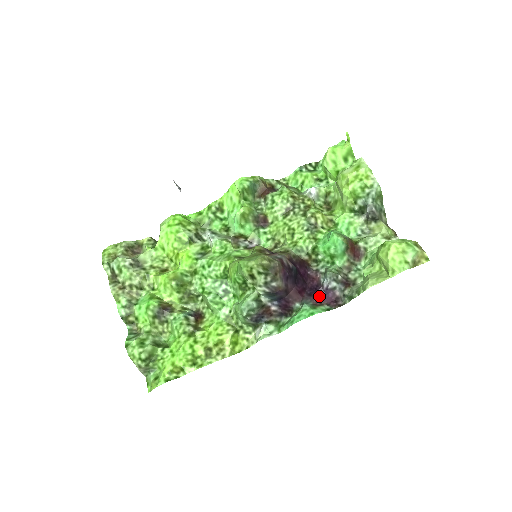
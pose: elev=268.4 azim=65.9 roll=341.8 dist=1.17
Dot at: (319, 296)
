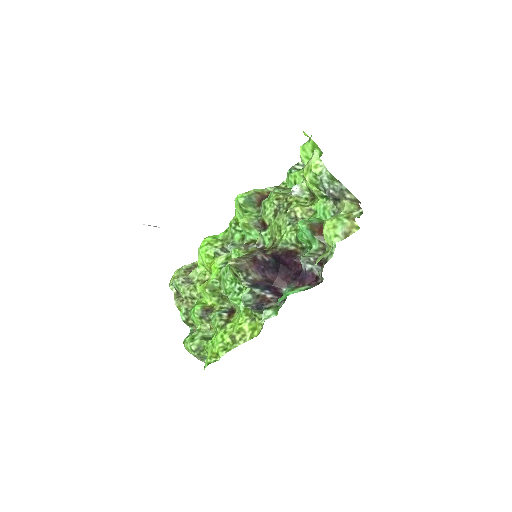
Dot at: (302, 279)
